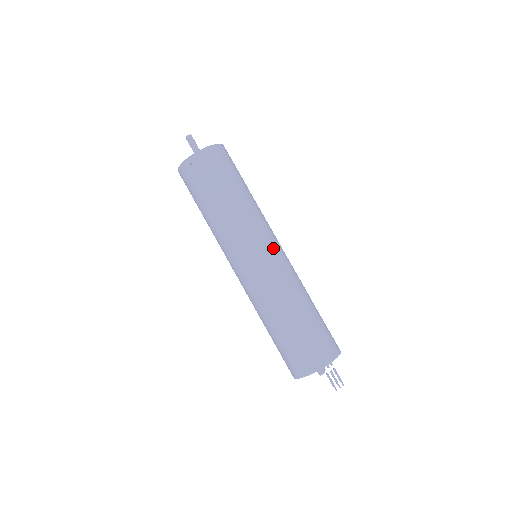
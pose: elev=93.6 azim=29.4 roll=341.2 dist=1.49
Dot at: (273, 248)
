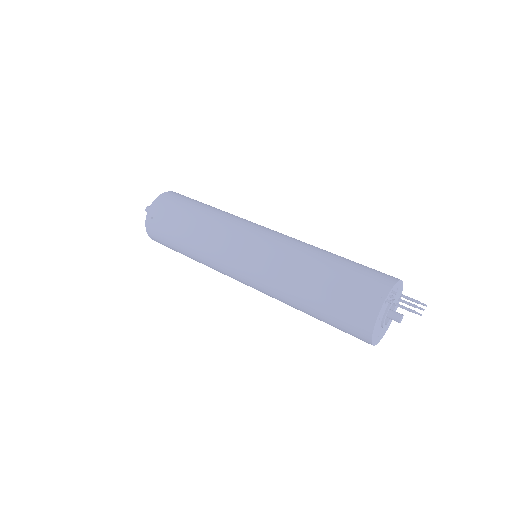
Dot at: (260, 230)
